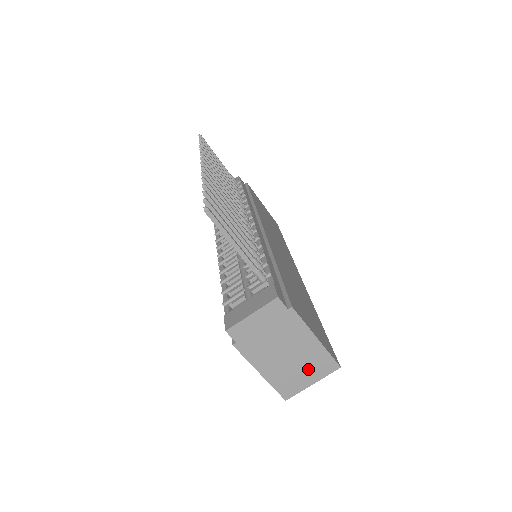
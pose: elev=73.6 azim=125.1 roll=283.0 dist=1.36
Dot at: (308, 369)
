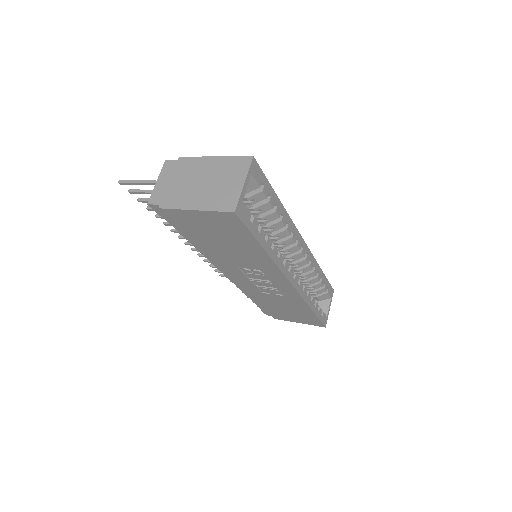
Dot at: (229, 178)
